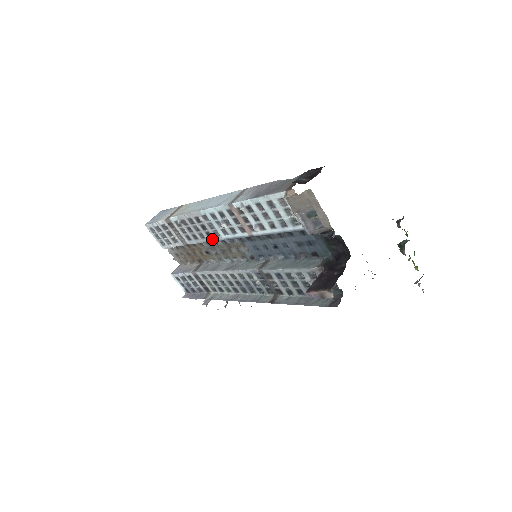
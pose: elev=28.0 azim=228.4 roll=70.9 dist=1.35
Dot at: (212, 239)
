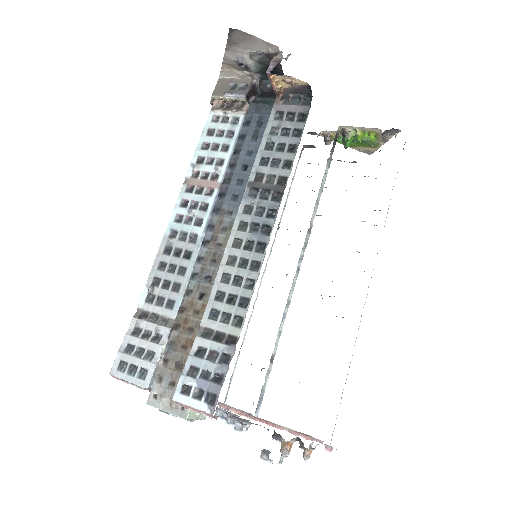
Dot at: (193, 256)
